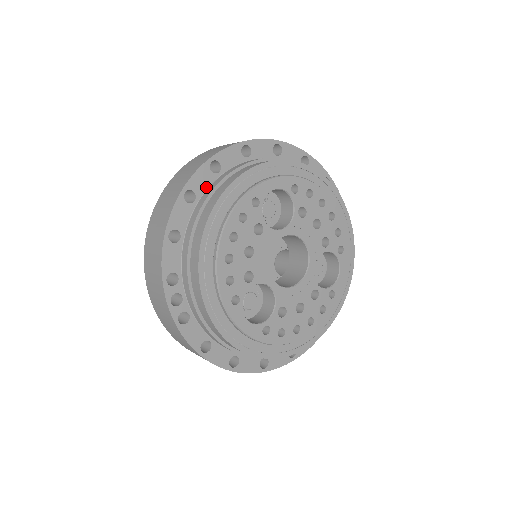
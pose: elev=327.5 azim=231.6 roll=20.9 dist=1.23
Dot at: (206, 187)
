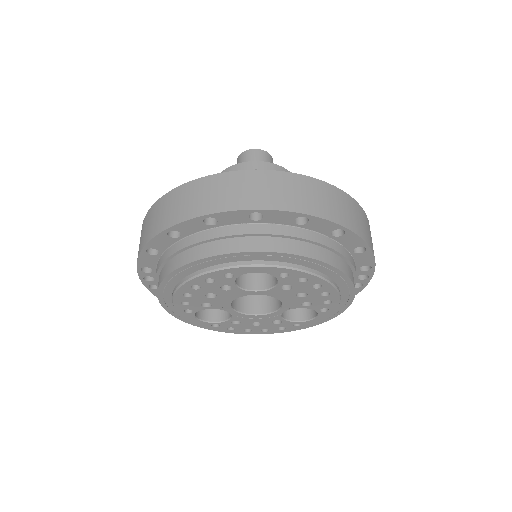
Dot at: (195, 231)
